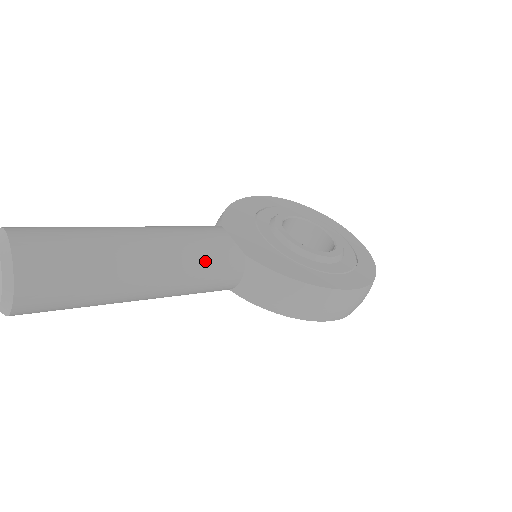
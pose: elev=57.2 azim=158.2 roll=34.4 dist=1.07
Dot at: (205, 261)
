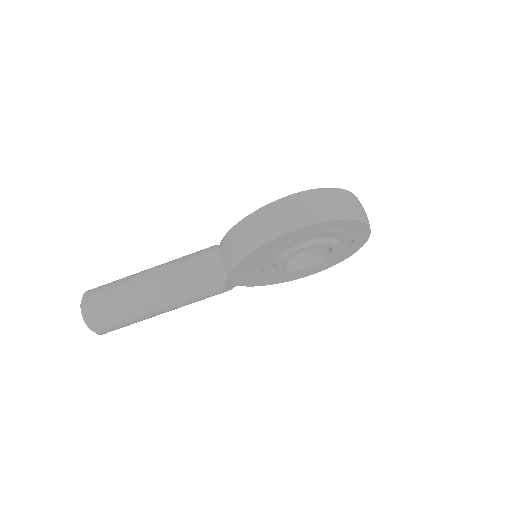
Dot at: (187, 258)
